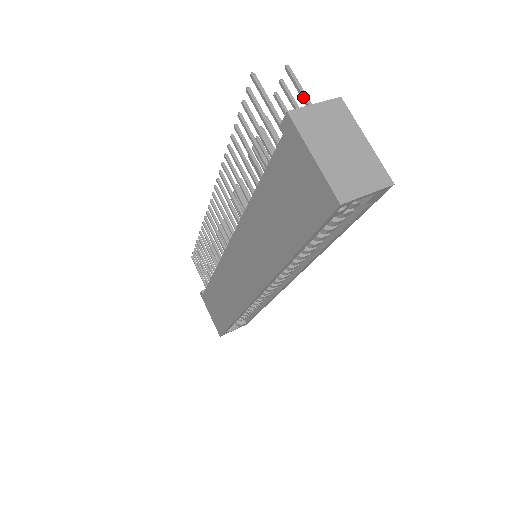
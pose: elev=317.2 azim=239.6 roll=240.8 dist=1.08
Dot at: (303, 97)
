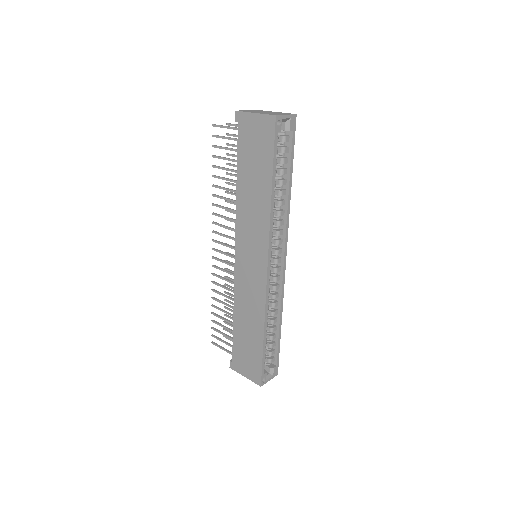
Dot at: occluded
